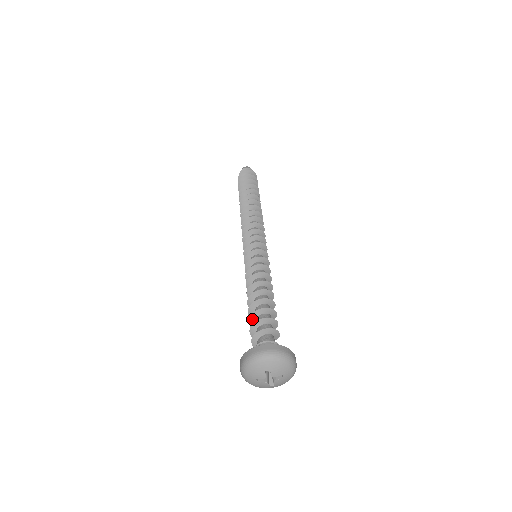
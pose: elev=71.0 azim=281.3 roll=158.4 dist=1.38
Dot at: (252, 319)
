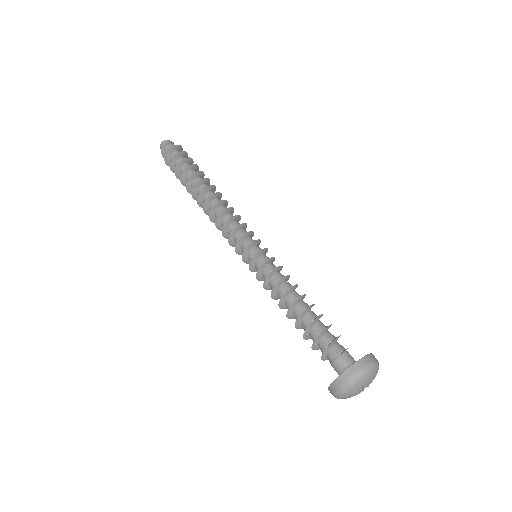
Dot at: (306, 336)
